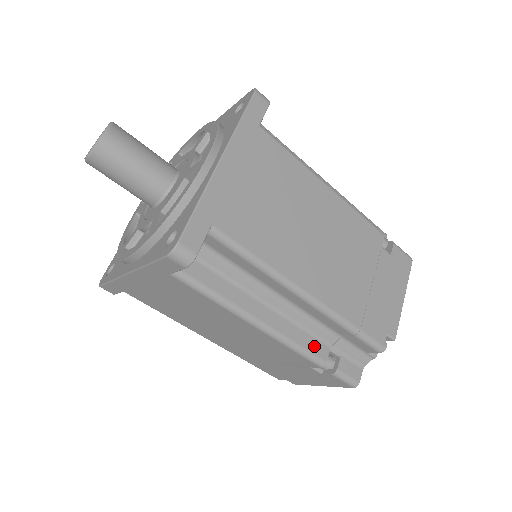
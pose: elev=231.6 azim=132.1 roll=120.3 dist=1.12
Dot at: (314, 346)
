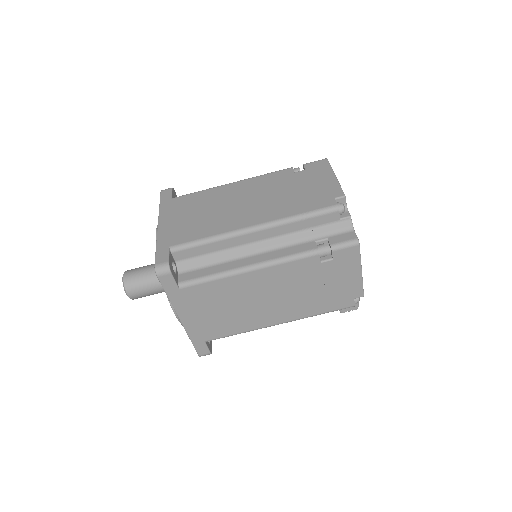
Dot at: (300, 248)
